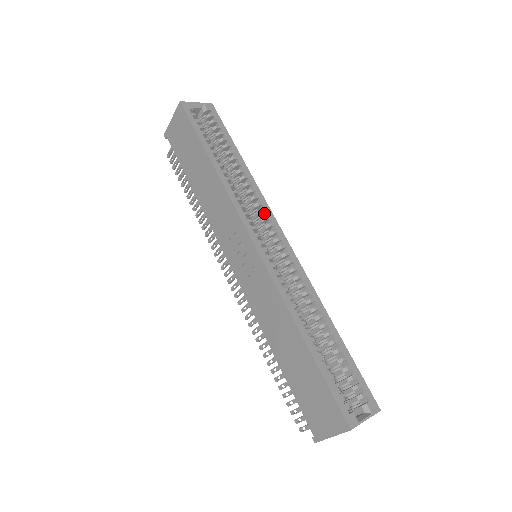
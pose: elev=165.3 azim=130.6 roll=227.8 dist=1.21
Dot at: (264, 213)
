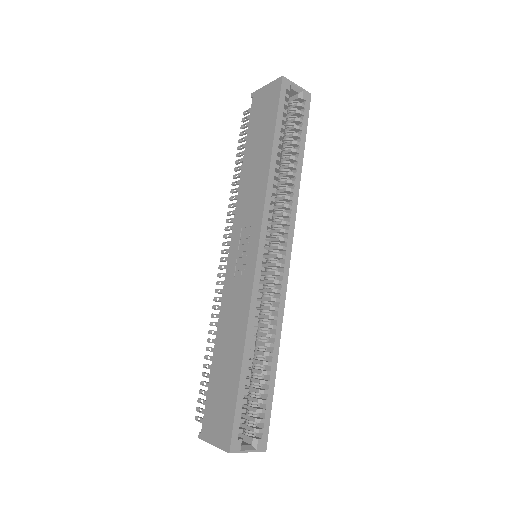
Dot at: (287, 225)
